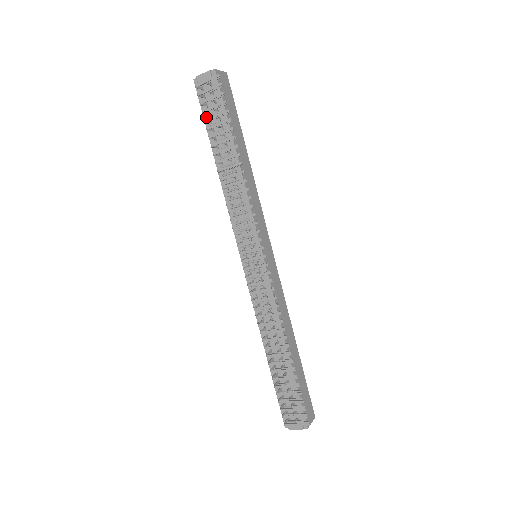
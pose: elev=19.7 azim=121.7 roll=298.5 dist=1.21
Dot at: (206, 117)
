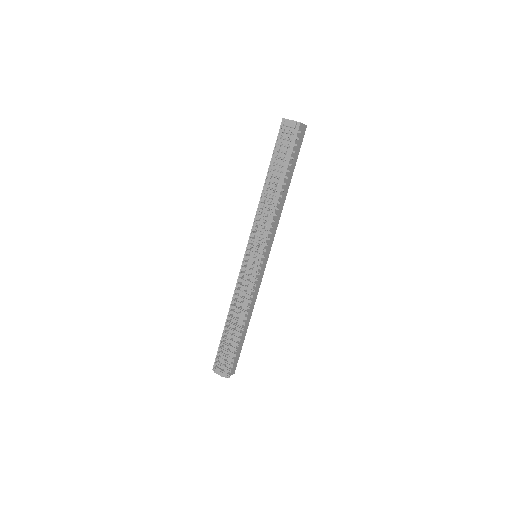
Dot at: (276, 148)
